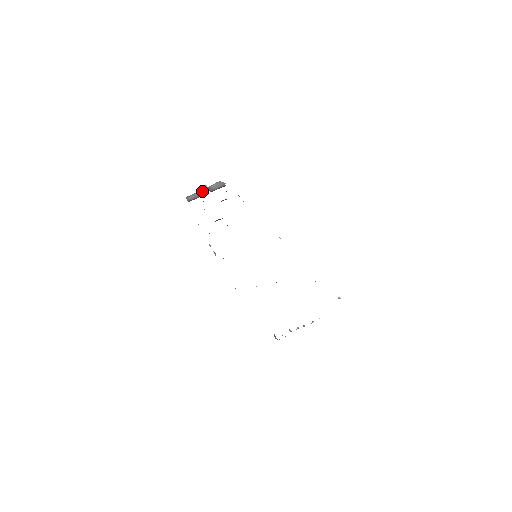
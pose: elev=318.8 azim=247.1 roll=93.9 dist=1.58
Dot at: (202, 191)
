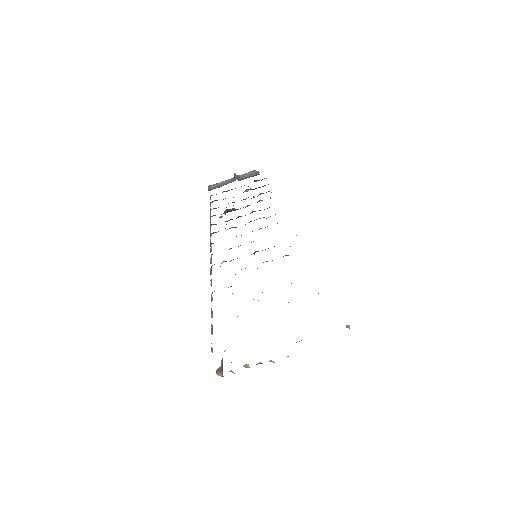
Dot at: (229, 180)
